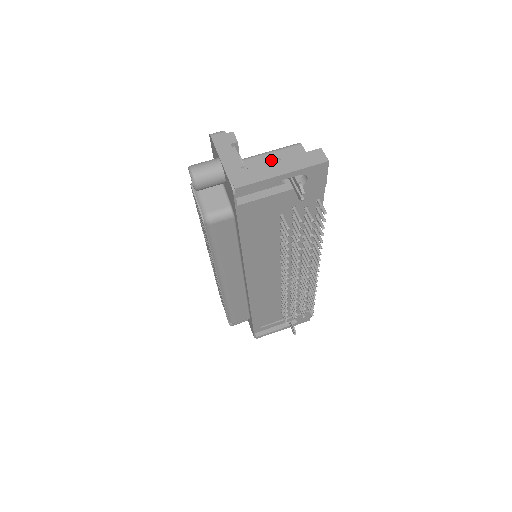
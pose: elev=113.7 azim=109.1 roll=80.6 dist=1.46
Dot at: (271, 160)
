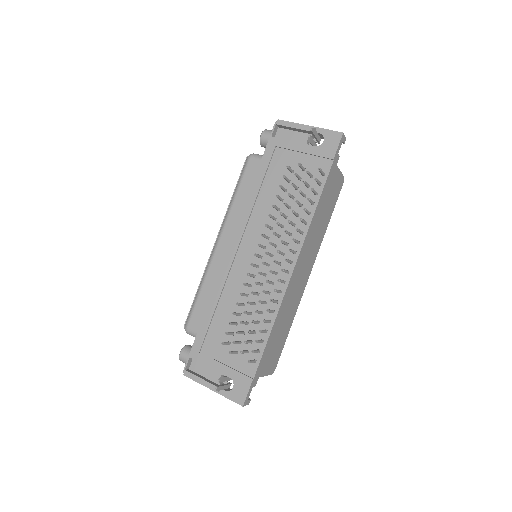
Dot at: occluded
